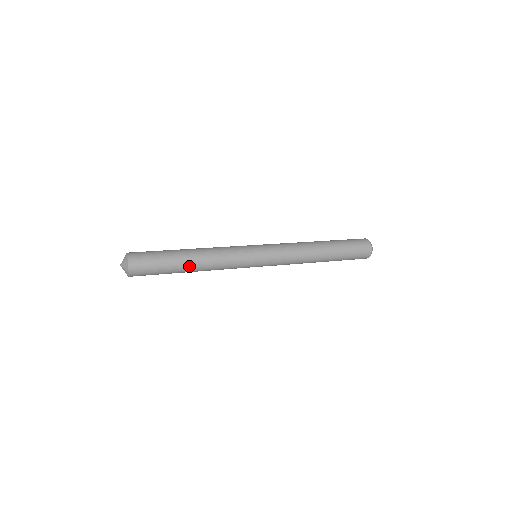
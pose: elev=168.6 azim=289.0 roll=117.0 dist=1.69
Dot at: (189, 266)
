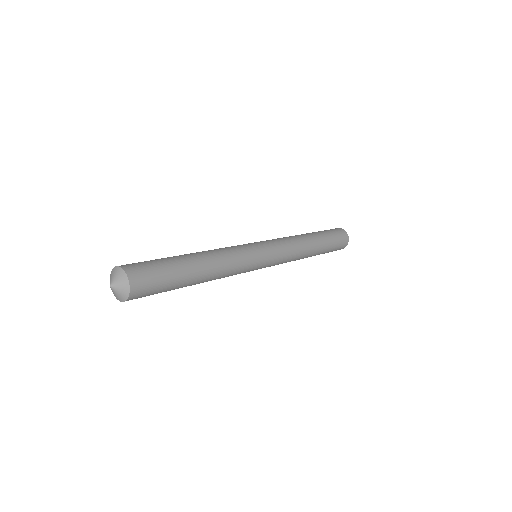
Dot at: (195, 284)
